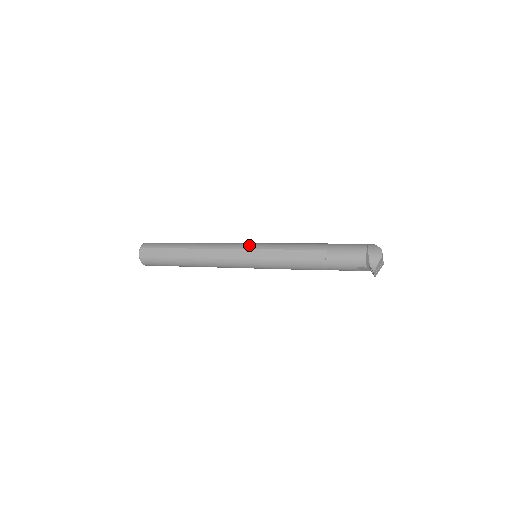
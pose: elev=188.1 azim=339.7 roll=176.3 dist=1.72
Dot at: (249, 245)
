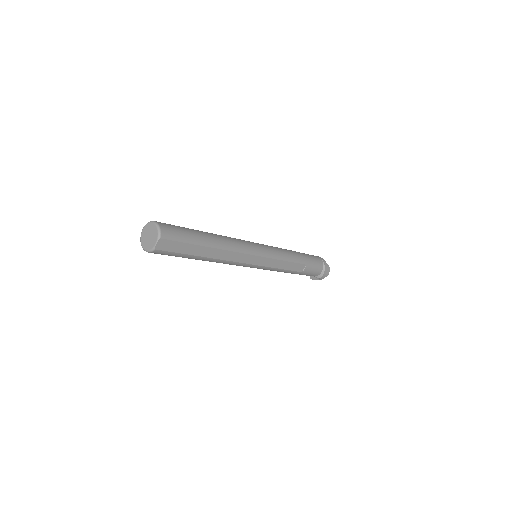
Dot at: (263, 252)
